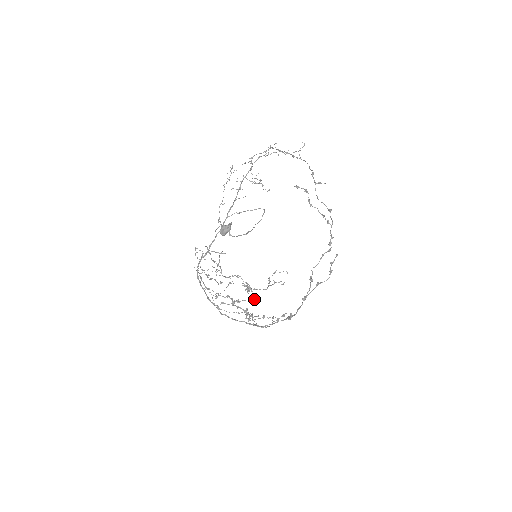
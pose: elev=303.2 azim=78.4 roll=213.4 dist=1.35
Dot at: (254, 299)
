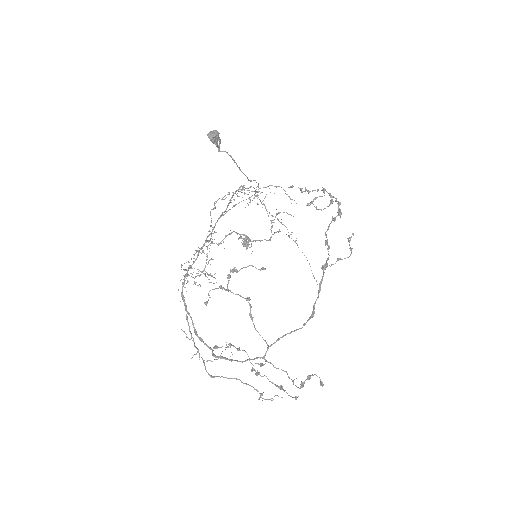
Dot at: (256, 268)
